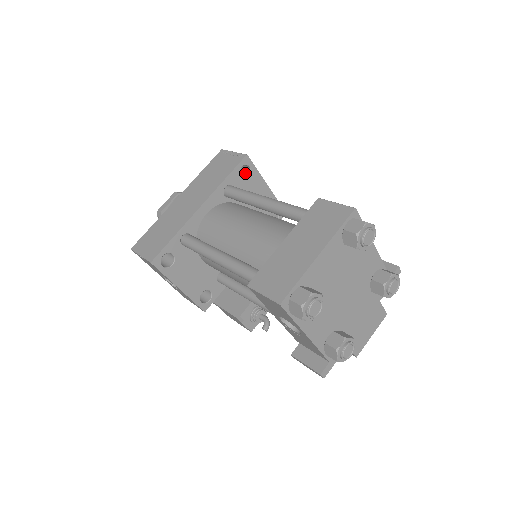
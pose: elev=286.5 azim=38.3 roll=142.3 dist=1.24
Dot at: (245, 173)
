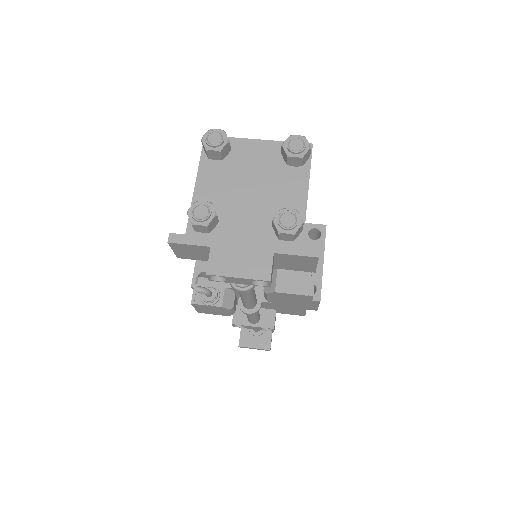
Dot at: occluded
